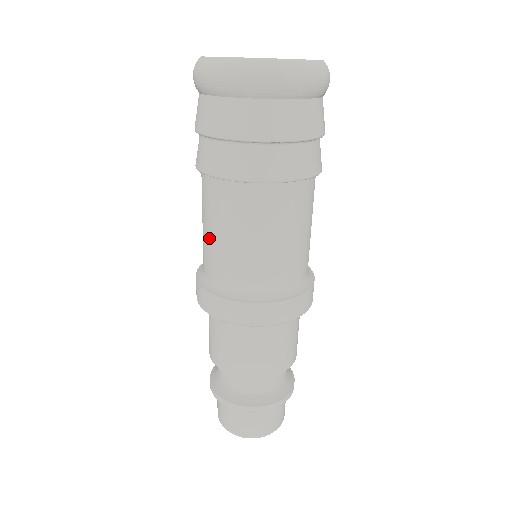
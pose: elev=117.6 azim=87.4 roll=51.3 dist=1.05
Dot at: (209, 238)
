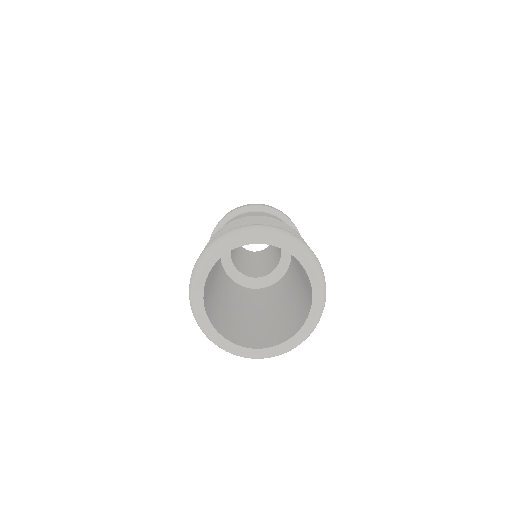
Dot at: occluded
